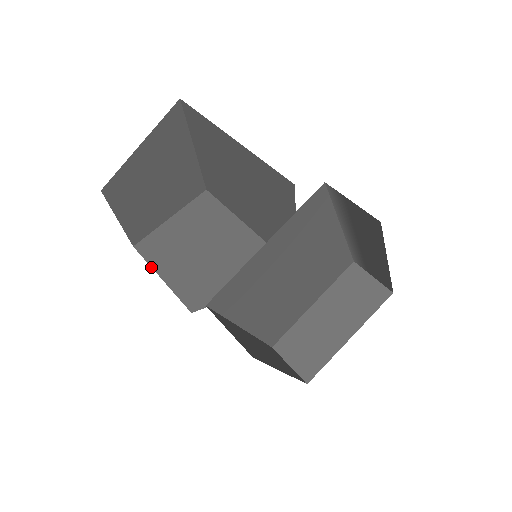
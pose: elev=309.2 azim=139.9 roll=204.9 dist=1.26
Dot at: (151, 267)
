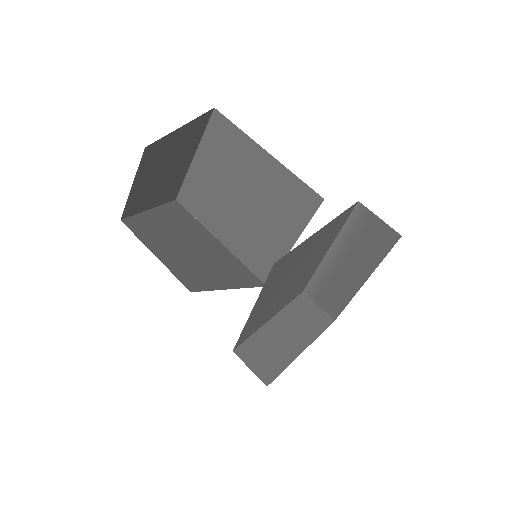
Dot at: (143, 243)
